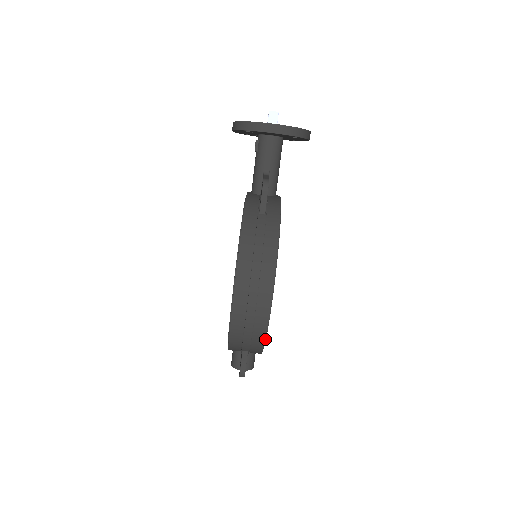
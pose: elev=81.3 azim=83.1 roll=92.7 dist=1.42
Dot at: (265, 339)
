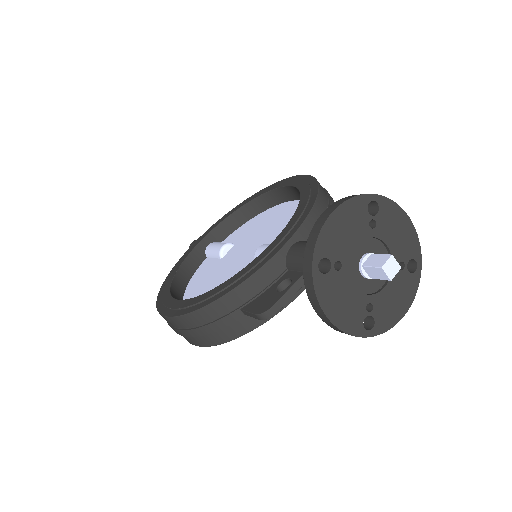
Dot at: occluded
